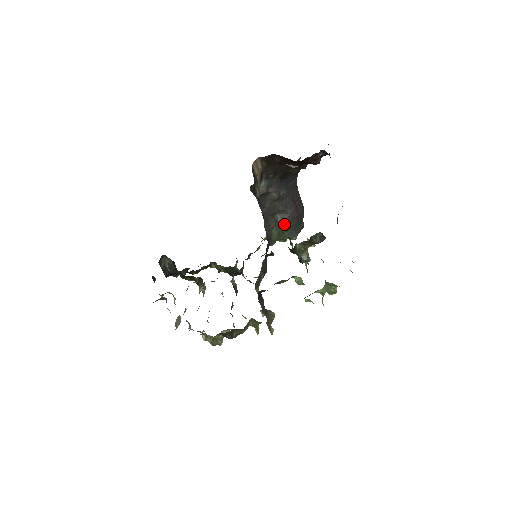
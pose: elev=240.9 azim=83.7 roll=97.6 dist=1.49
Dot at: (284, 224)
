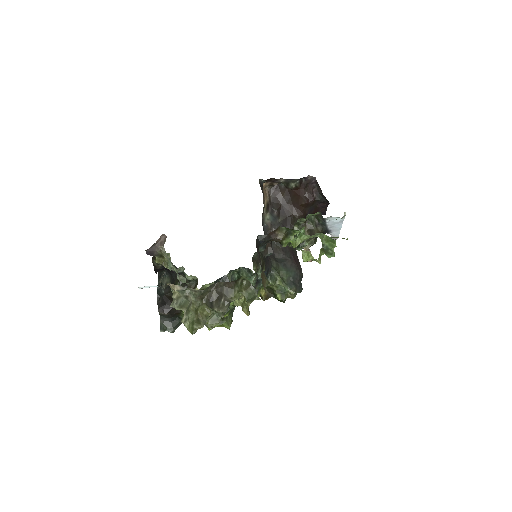
Dot at: (284, 266)
